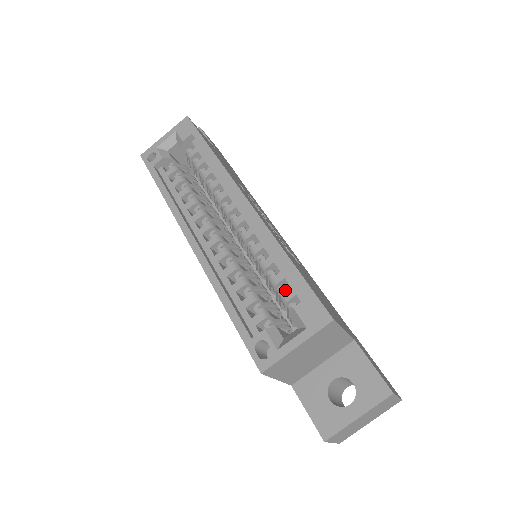
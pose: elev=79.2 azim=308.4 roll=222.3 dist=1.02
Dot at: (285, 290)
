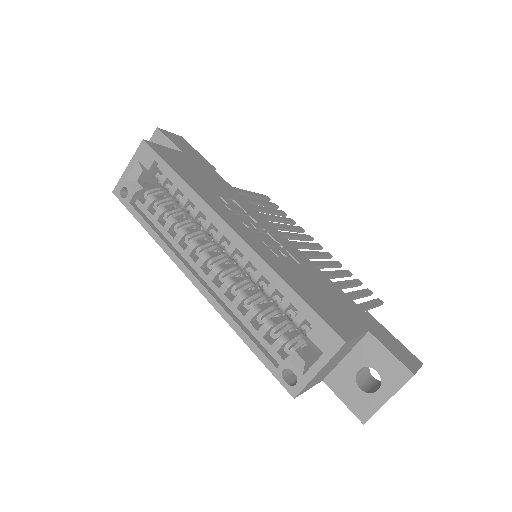
Dot at: (294, 314)
